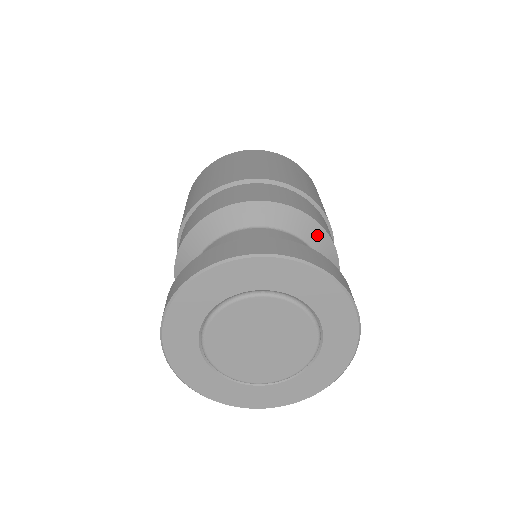
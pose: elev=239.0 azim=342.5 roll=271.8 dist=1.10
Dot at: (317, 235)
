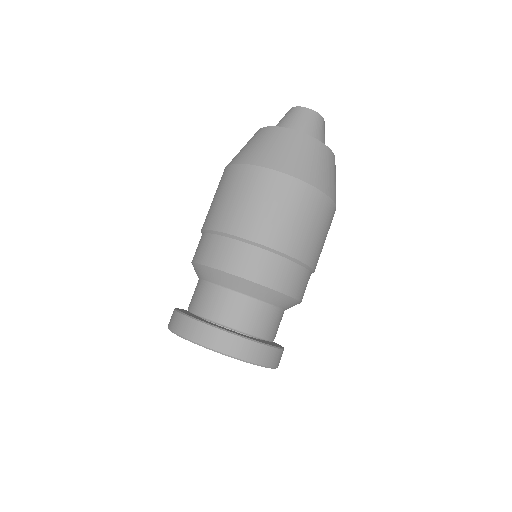
Dot at: (236, 282)
